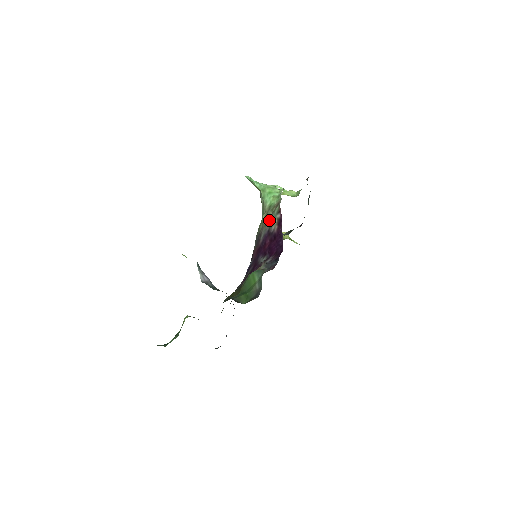
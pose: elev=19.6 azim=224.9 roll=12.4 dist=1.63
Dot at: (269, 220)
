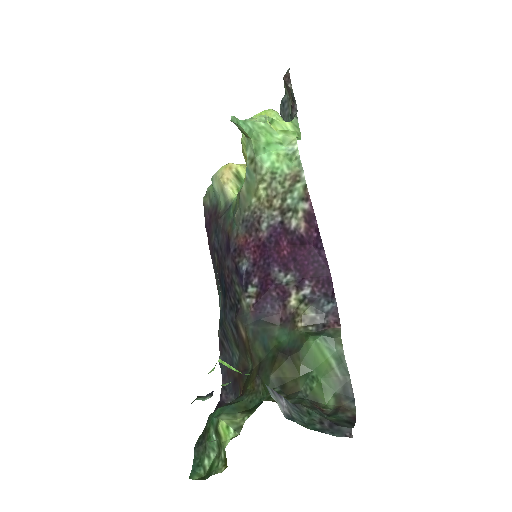
Dot at: (279, 203)
